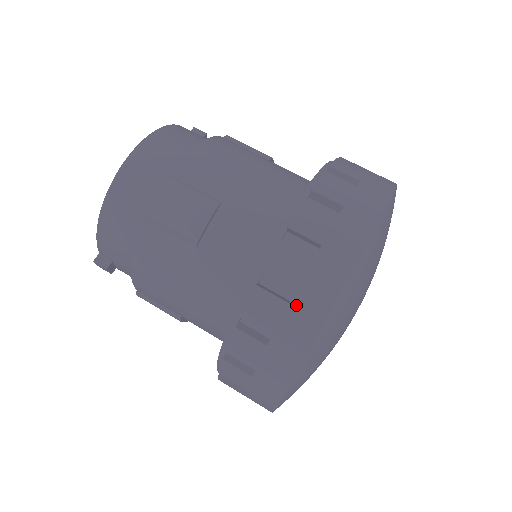
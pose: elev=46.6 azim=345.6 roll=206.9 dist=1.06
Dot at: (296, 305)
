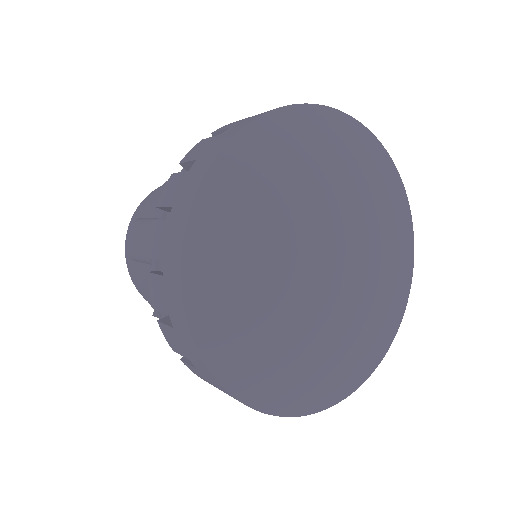
Dot at: (166, 275)
